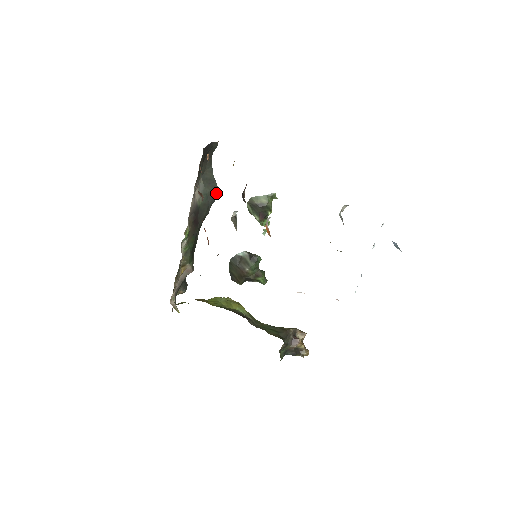
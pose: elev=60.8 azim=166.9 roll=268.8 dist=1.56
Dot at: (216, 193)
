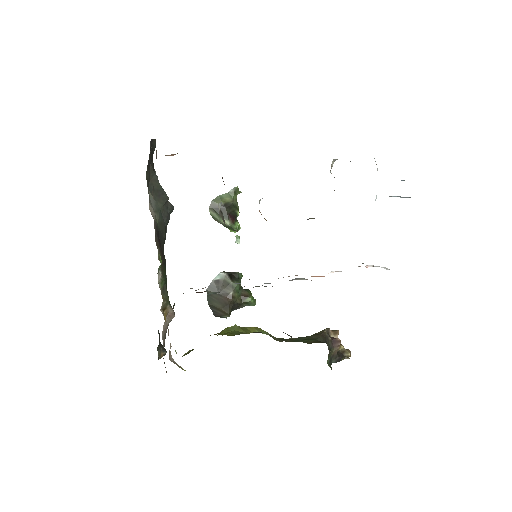
Dot at: (169, 207)
